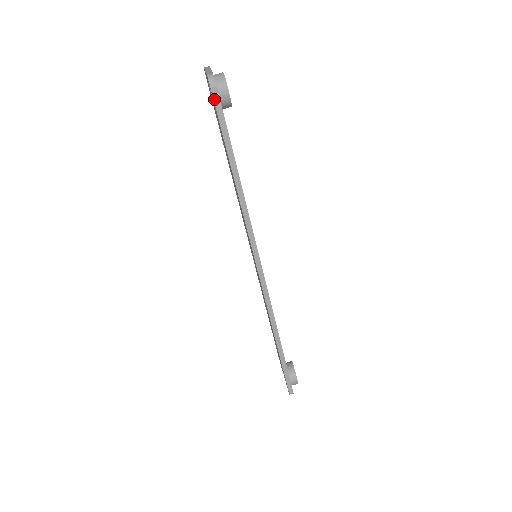
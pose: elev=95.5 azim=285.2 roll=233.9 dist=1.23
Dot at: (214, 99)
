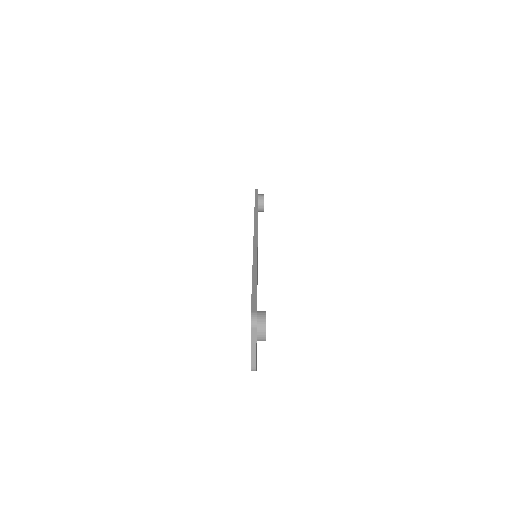
Dot at: (255, 191)
